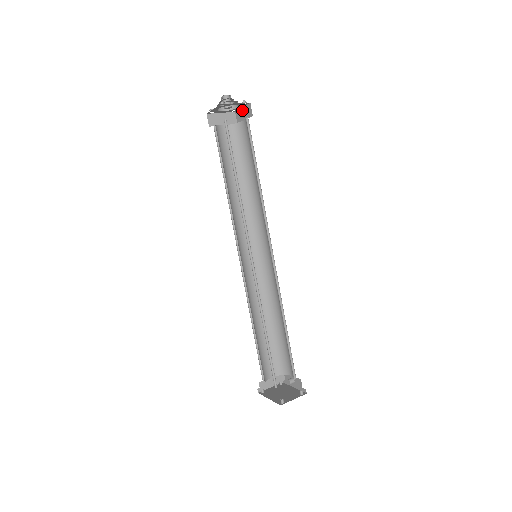
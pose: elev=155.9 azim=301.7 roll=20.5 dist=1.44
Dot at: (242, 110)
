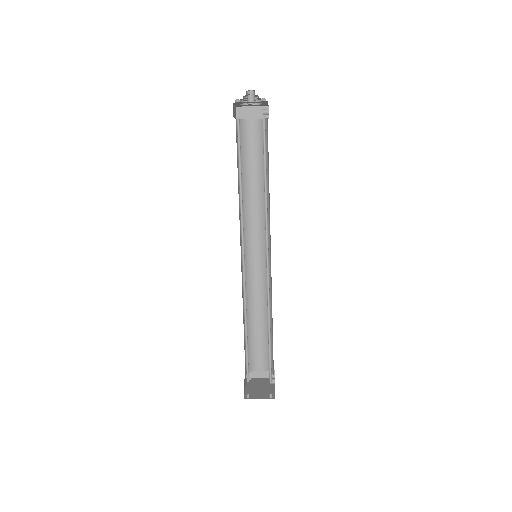
Dot at: occluded
